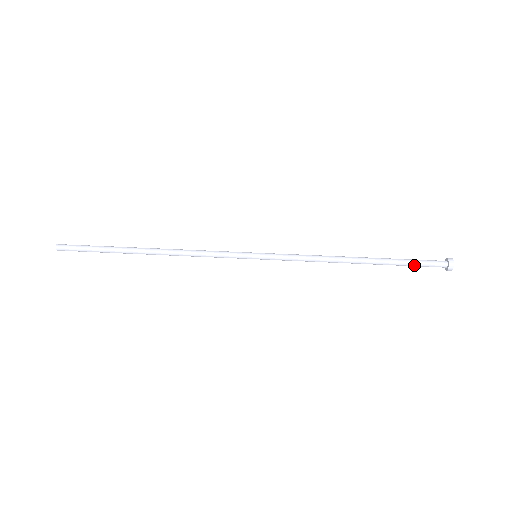
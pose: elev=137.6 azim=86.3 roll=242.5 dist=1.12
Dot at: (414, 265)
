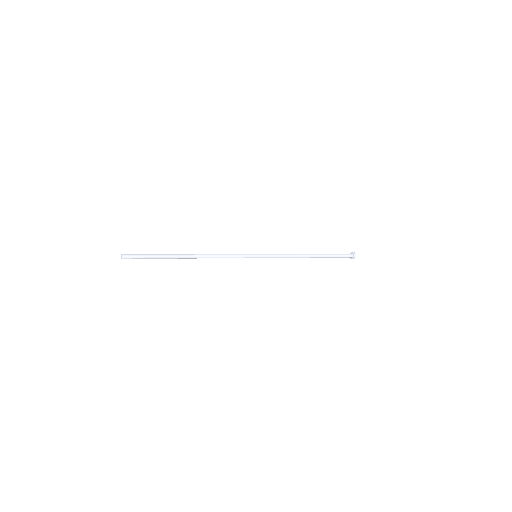
Dot at: (338, 256)
